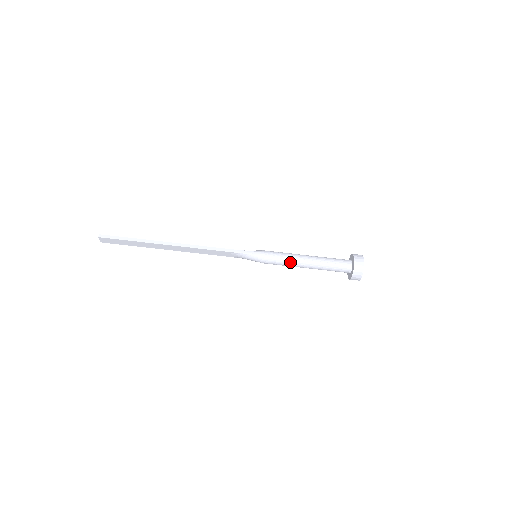
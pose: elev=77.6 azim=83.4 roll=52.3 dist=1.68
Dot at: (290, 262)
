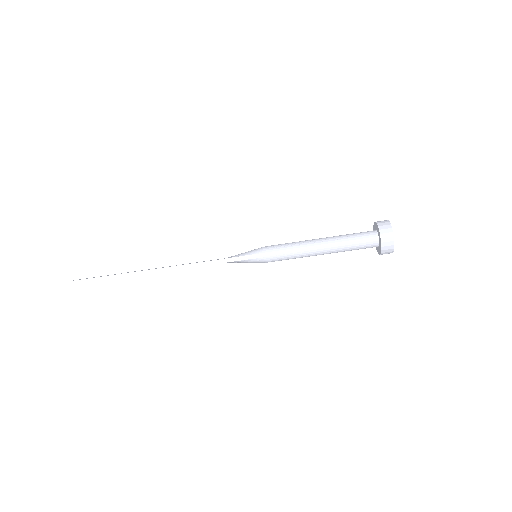
Dot at: (299, 256)
